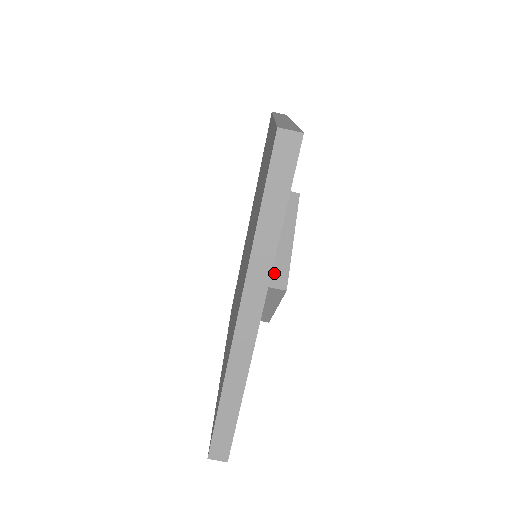
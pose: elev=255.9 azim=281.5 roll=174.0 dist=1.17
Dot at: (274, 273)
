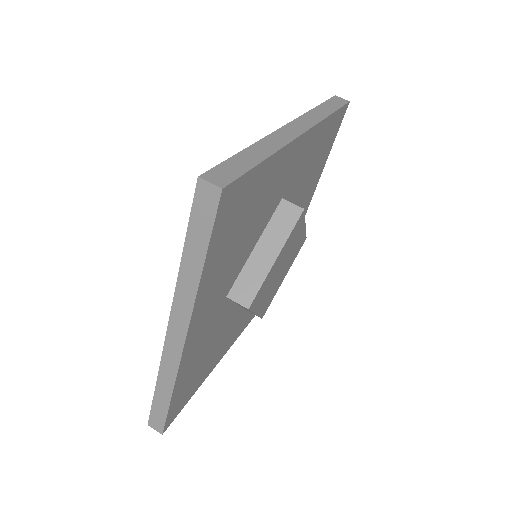
Dot at: (243, 288)
